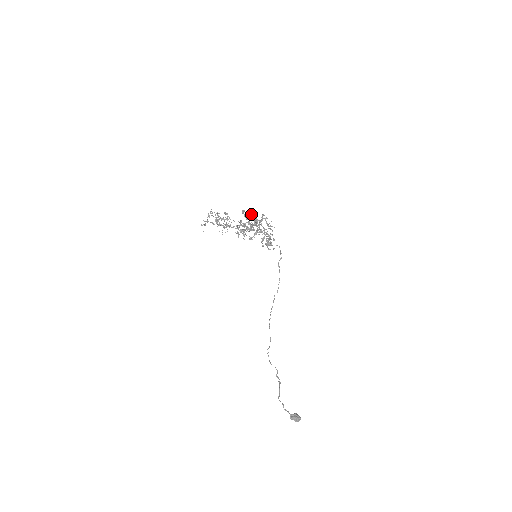
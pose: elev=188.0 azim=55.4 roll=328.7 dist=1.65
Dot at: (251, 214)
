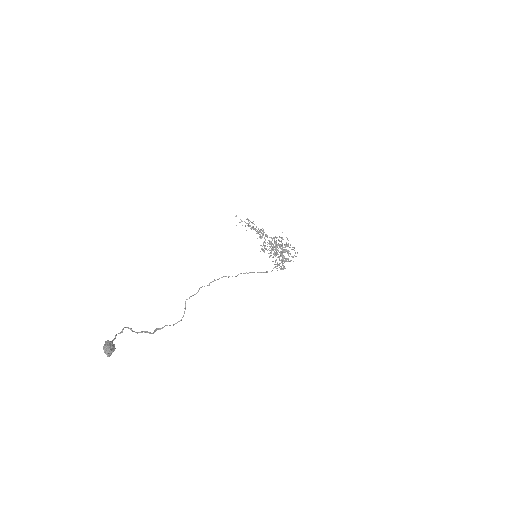
Dot at: (289, 251)
